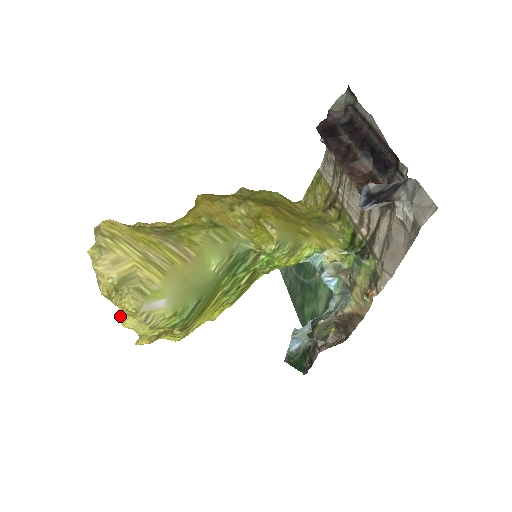
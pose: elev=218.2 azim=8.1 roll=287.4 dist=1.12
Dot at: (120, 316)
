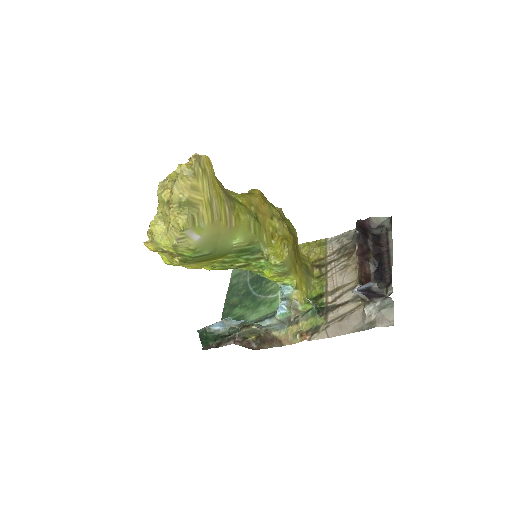
Dot at: (155, 218)
